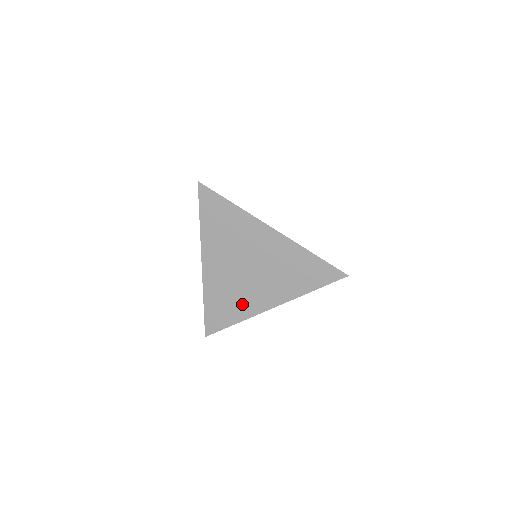
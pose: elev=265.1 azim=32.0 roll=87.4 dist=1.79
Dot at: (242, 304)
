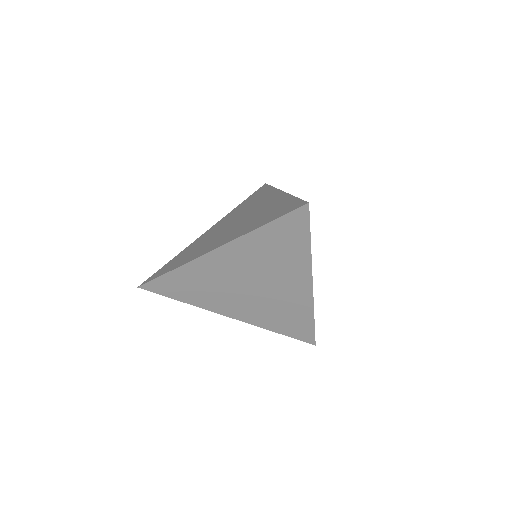
Dot at: (196, 252)
